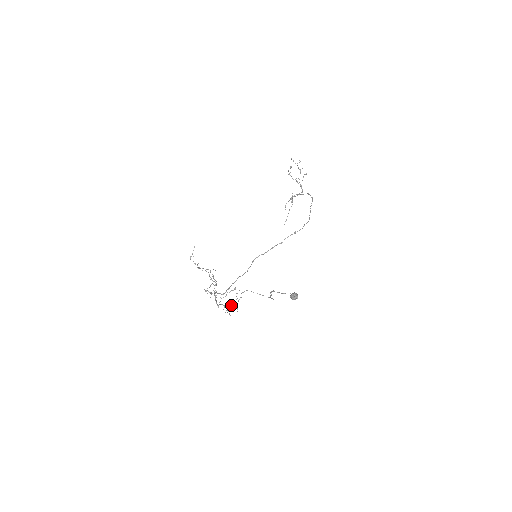
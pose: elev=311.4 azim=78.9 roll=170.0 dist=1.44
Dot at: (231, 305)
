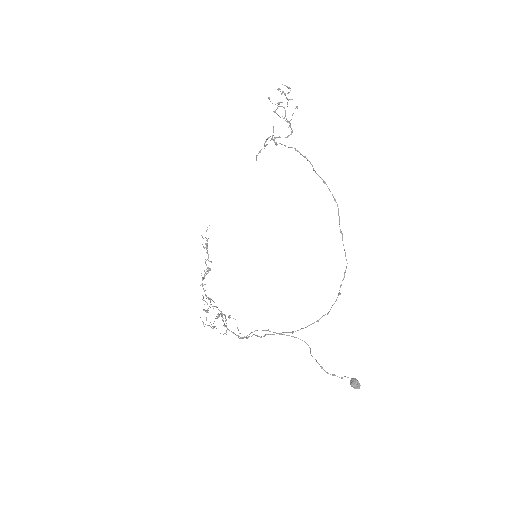
Dot at: occluded
